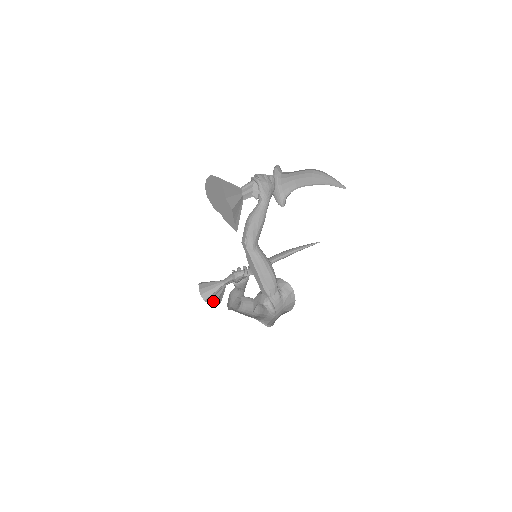
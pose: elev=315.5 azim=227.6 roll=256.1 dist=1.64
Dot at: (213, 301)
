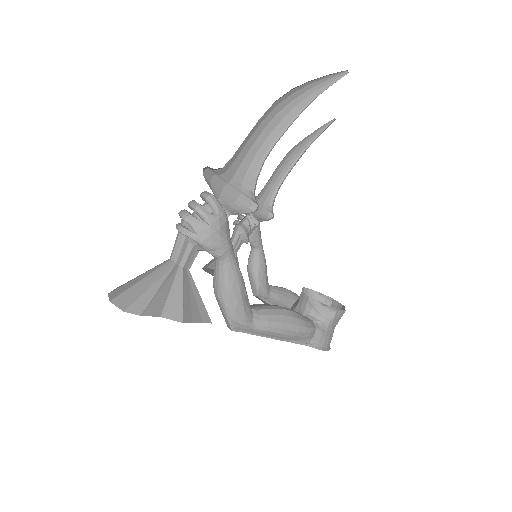
Dot at: occluded
